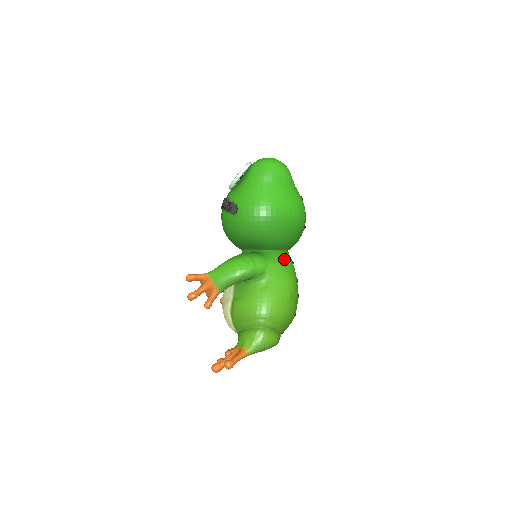
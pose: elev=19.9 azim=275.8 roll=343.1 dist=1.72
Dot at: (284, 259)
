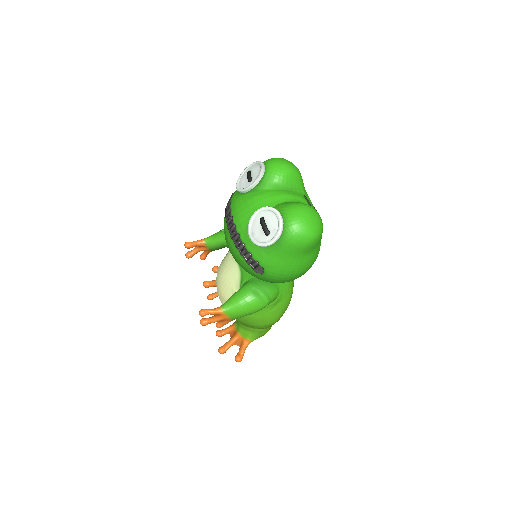
Dot at: occluded
